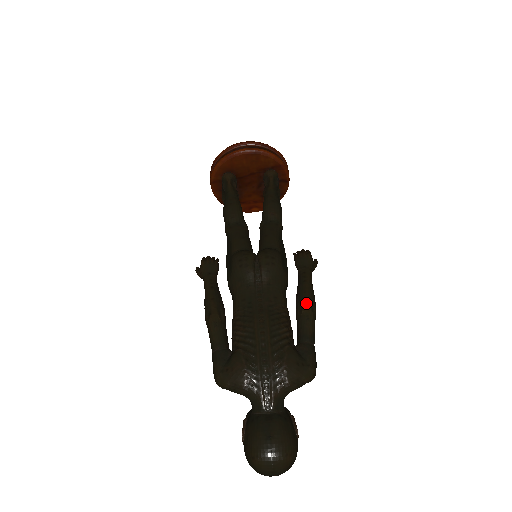
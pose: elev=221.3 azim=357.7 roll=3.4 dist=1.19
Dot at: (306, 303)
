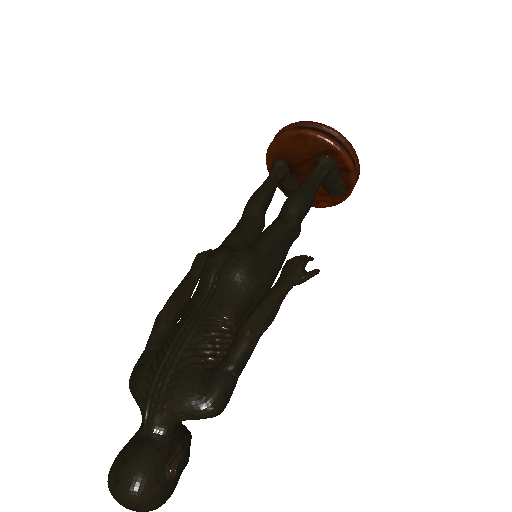
Dot at: (248, 320)
